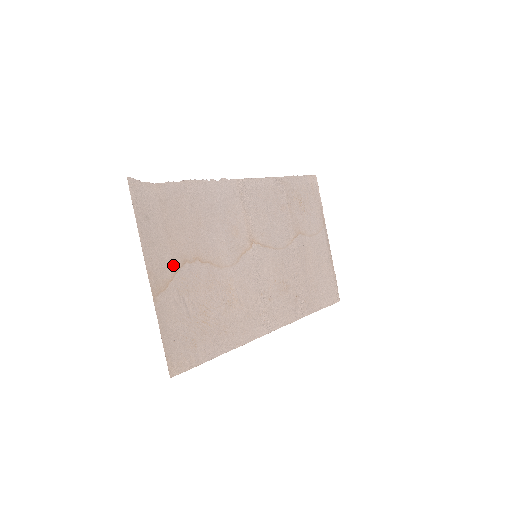
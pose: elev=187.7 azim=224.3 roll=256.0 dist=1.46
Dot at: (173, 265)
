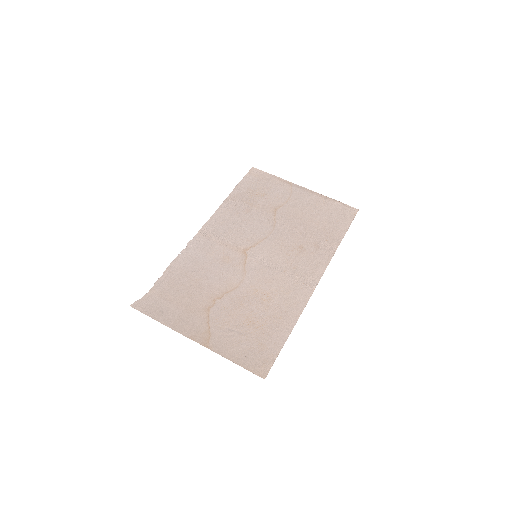
Dot at: (202, 319)
